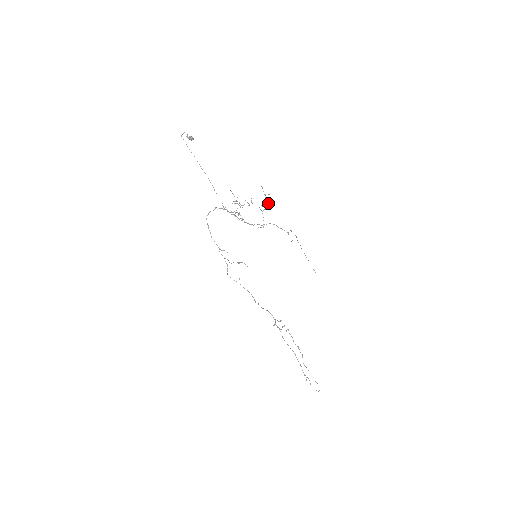
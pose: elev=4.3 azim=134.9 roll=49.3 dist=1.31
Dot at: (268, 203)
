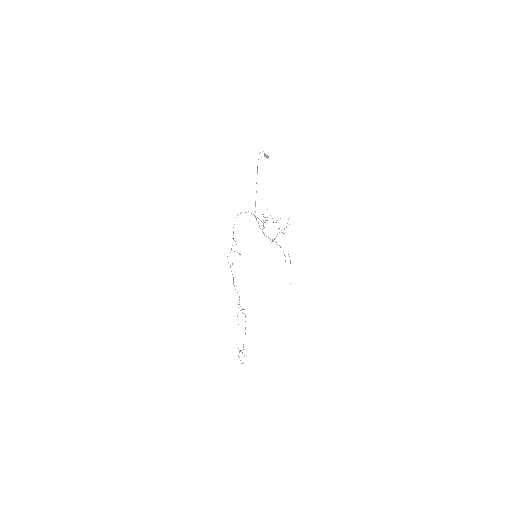
Dot at: occluded
